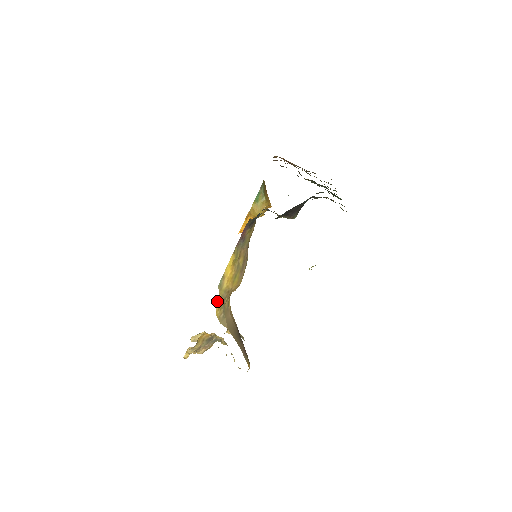
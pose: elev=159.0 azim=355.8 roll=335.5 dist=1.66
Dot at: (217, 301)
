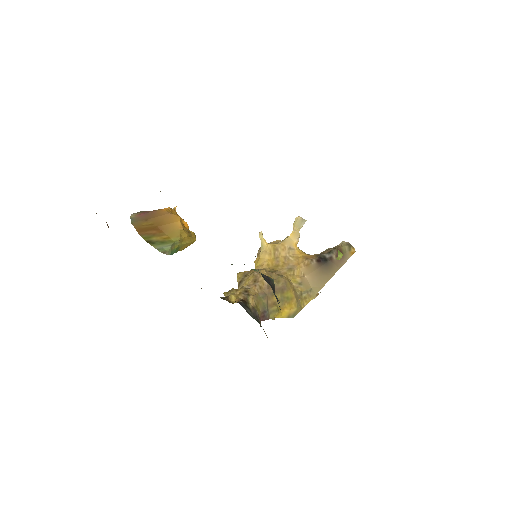
Dot at: occluded
